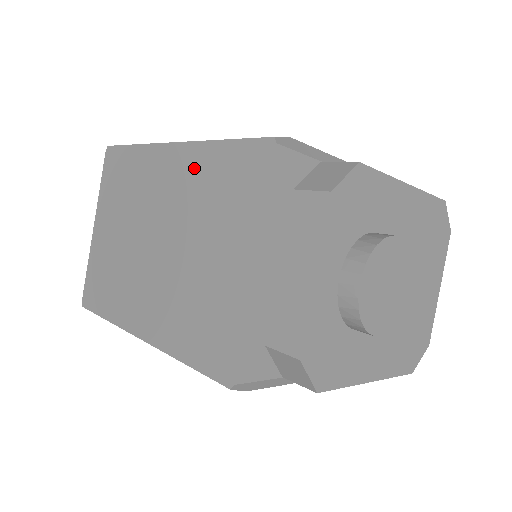
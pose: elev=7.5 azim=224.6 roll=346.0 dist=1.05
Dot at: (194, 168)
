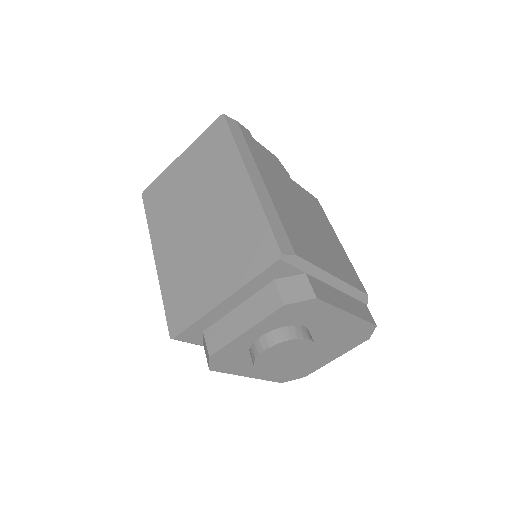
Dot at: (244, 209)
